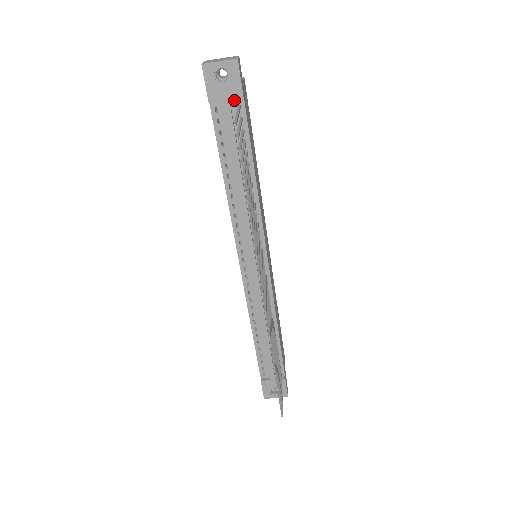
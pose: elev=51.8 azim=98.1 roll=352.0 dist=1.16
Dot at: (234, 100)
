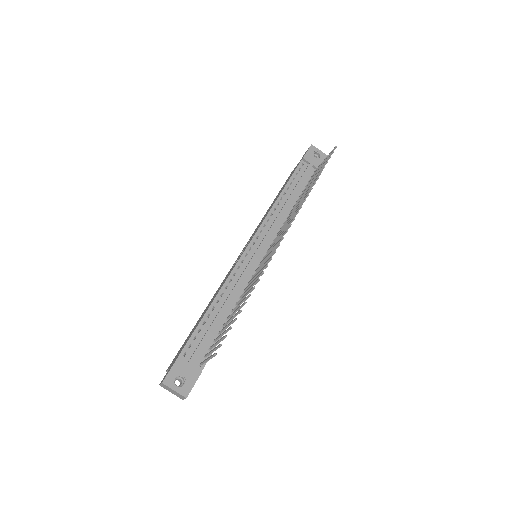
Dot at: (314, 169)
